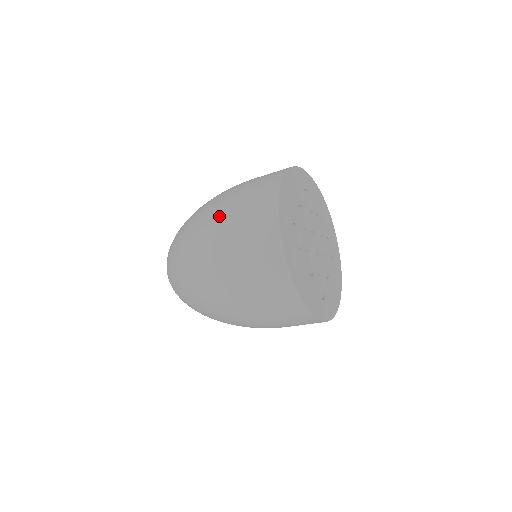
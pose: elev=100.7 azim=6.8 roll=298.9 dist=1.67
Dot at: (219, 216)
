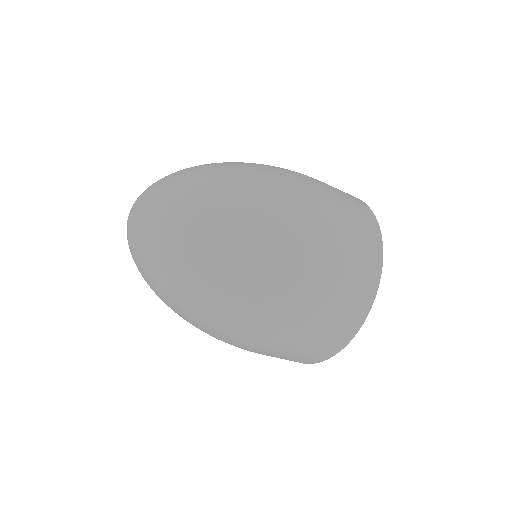
Dot at: (294, 307)
